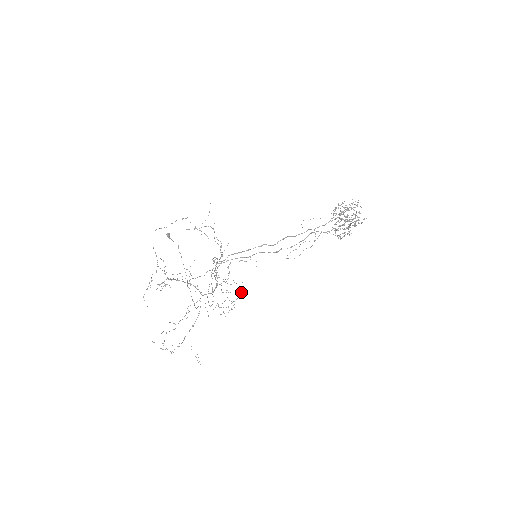
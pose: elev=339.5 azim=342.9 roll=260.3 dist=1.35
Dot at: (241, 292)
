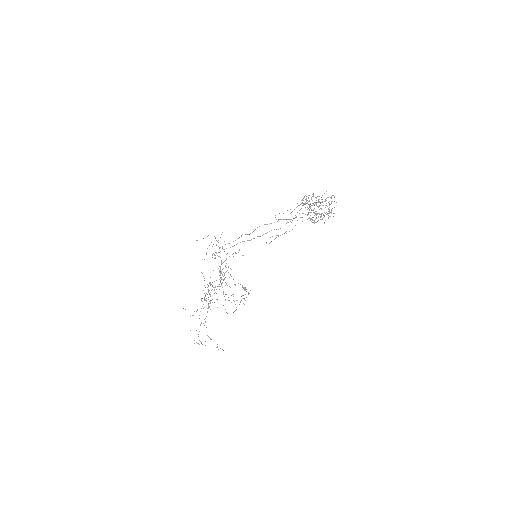
Dot at: occluded
